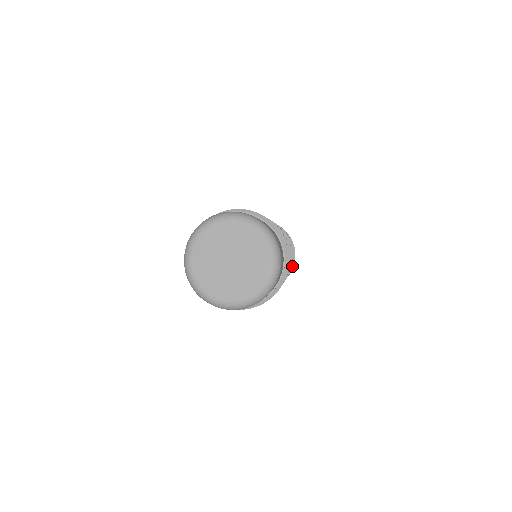
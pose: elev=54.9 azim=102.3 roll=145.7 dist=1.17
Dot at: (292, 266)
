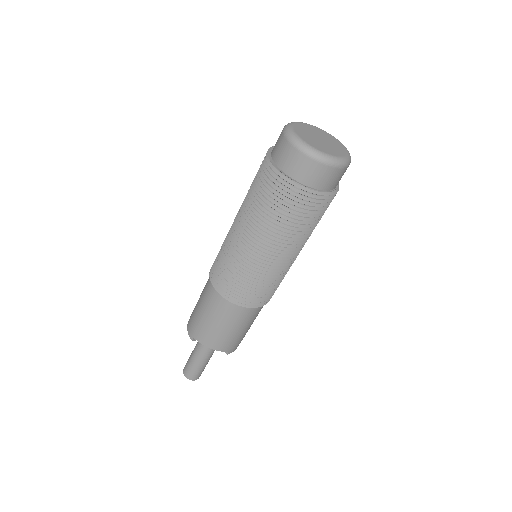
Dot at: (284, 276)
